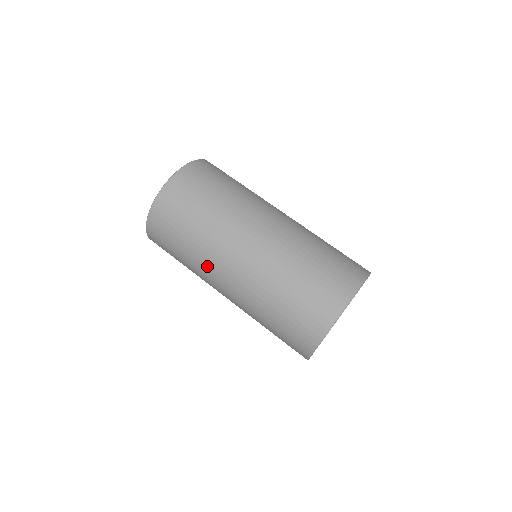
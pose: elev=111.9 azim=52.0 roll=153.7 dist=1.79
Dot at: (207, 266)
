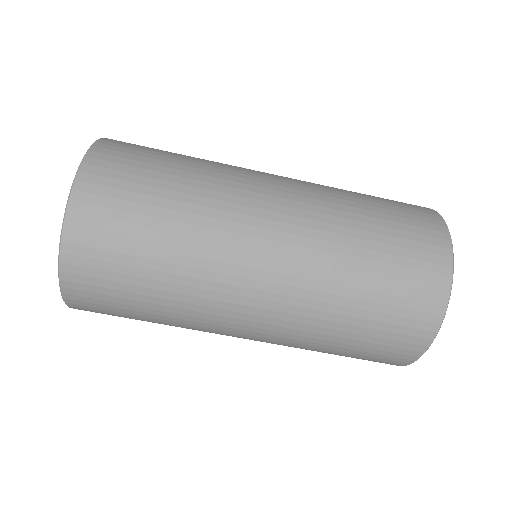
Dot at: occluded
